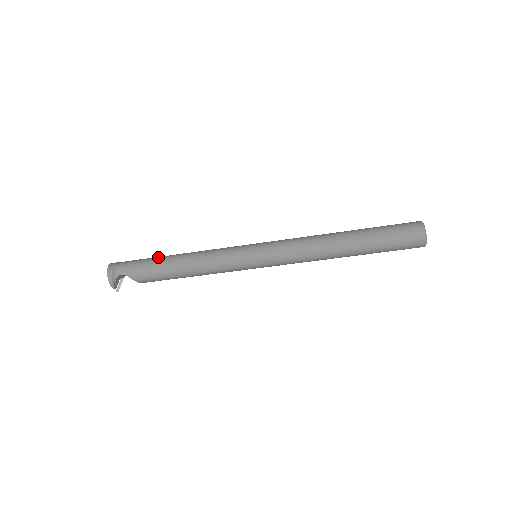
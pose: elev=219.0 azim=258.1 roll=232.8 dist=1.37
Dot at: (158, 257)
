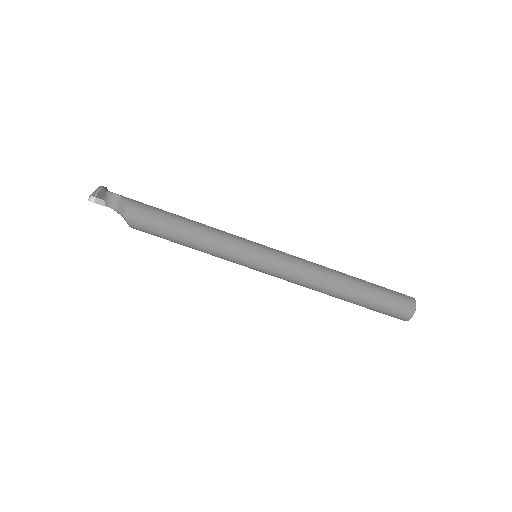
Dot at: occluded
